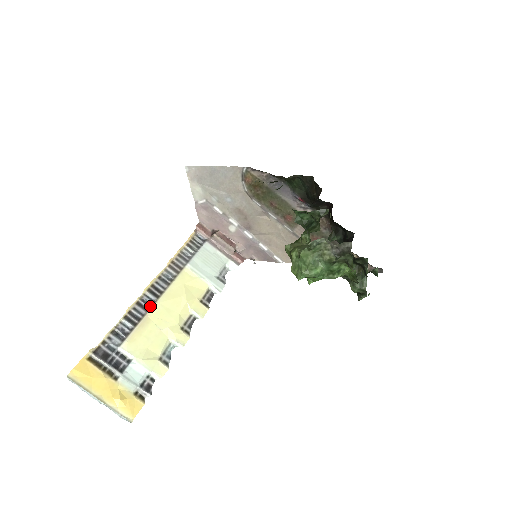
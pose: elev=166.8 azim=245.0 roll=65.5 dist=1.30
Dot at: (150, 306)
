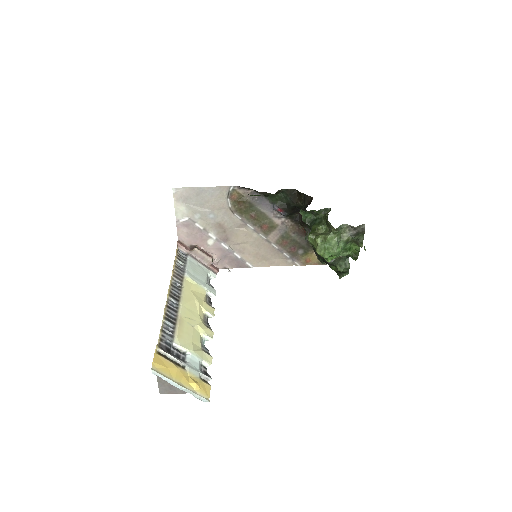
Dot at: (177, 308)
